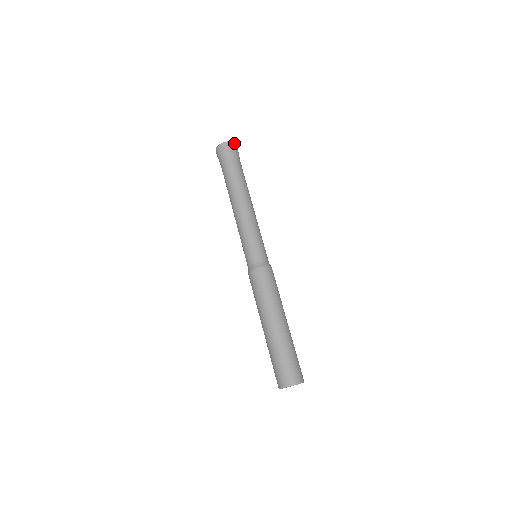
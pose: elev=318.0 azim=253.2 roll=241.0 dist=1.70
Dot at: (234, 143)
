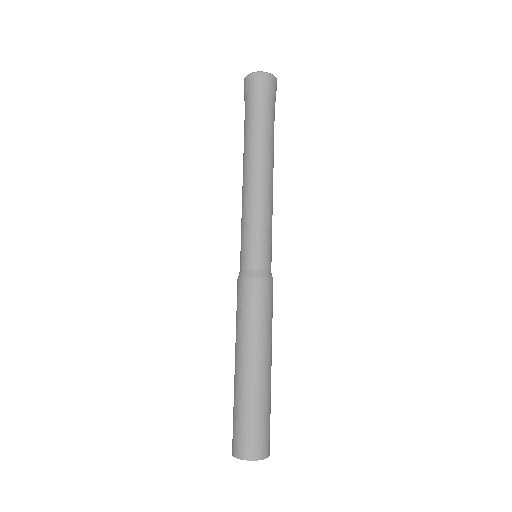
Dot at: (268, 74)
